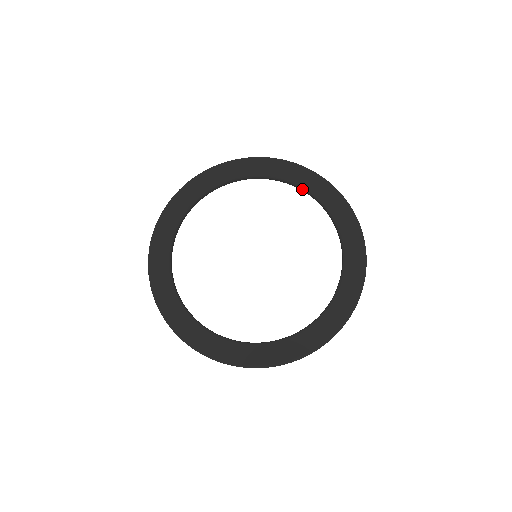
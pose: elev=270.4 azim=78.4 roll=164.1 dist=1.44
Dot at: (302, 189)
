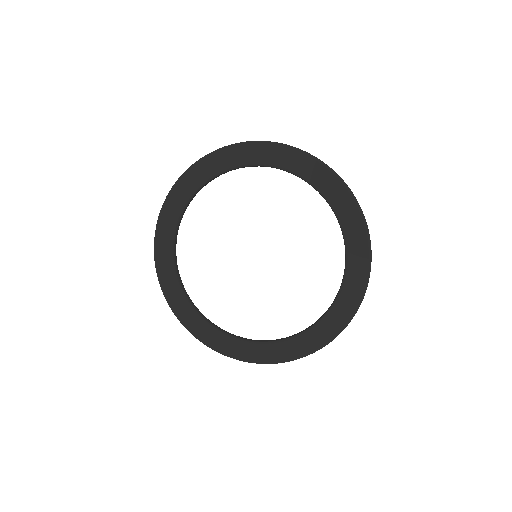
Dot at: (345, 255)
